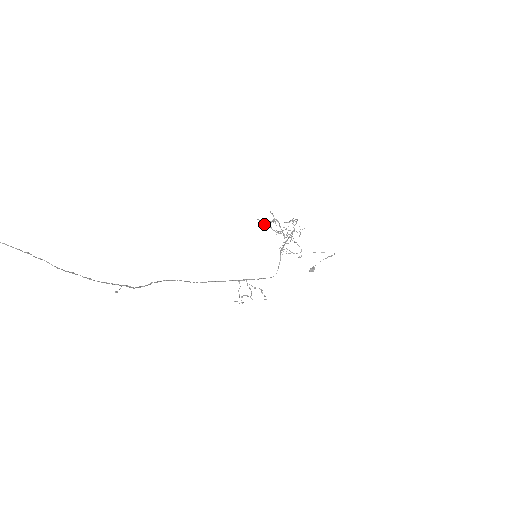
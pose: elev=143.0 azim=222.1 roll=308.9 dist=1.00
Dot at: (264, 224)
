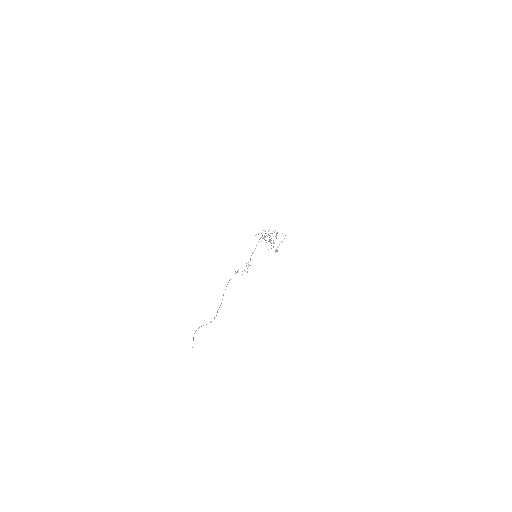
Dot at: (258, 233)
